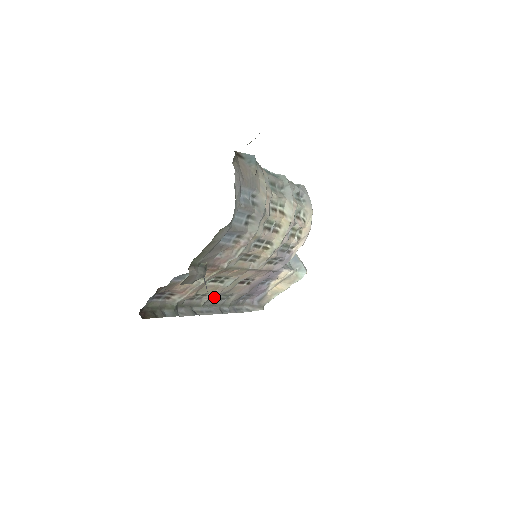
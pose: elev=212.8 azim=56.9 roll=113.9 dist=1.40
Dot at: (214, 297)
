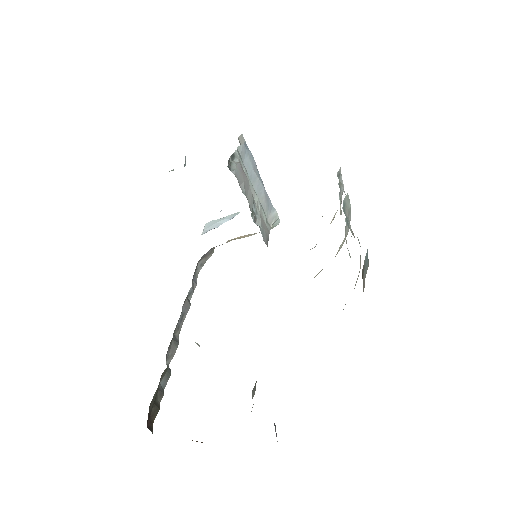
Dot at: occluded
